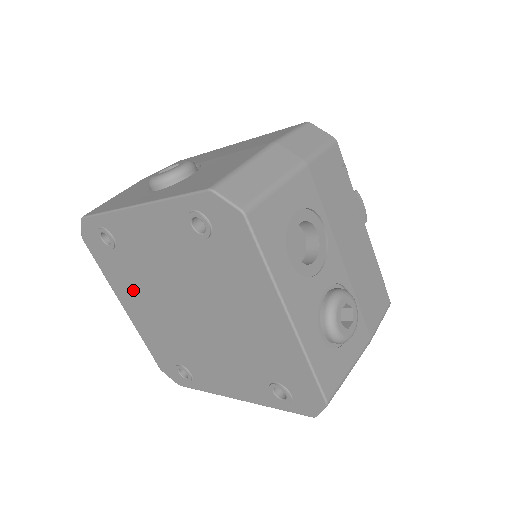
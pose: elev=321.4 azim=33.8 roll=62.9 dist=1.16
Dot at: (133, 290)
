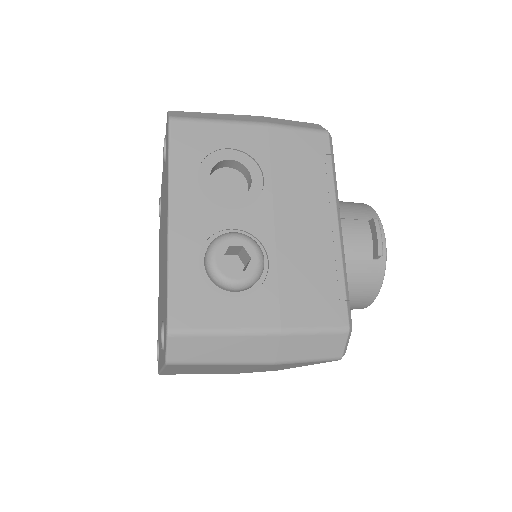
Dot at: occluded
